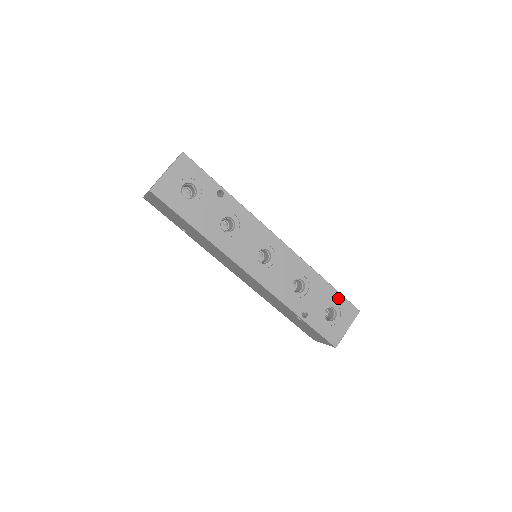
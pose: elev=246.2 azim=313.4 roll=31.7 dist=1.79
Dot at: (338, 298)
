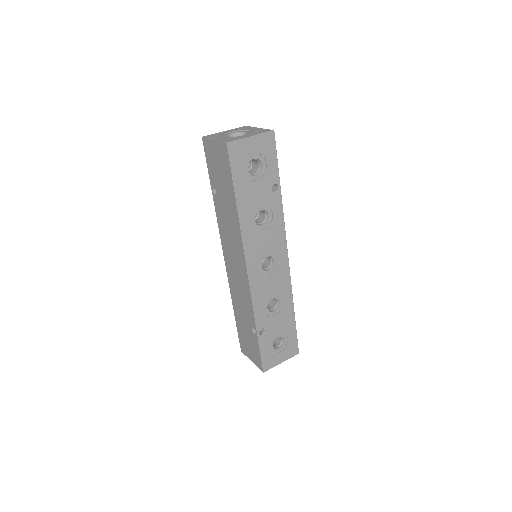
Dot at: (292, 333)
